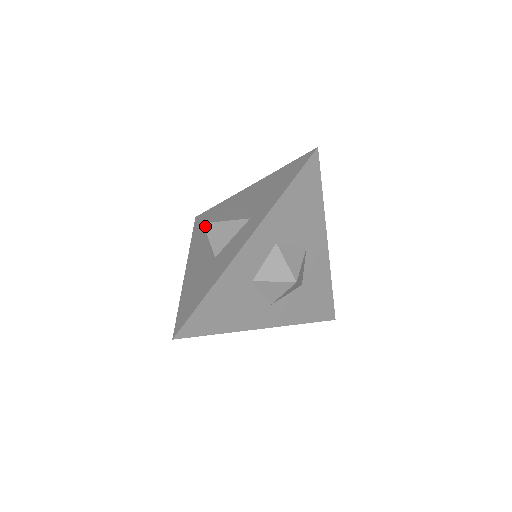
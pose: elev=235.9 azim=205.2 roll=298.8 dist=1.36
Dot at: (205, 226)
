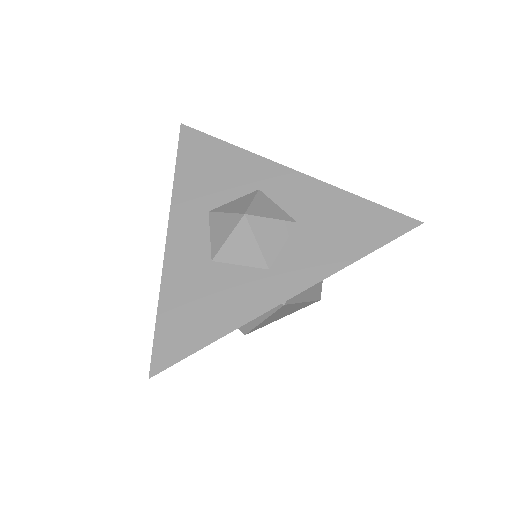
Dot at: occluded
